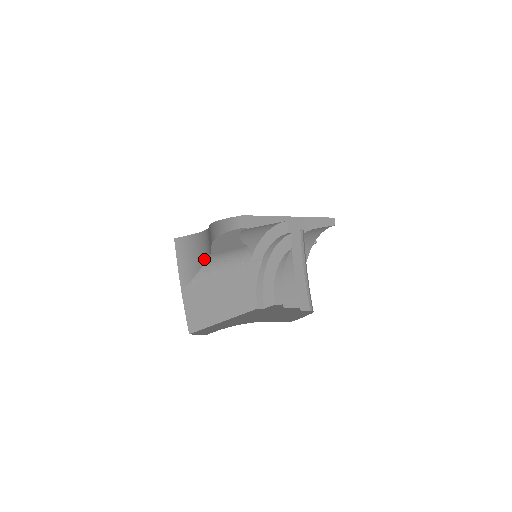
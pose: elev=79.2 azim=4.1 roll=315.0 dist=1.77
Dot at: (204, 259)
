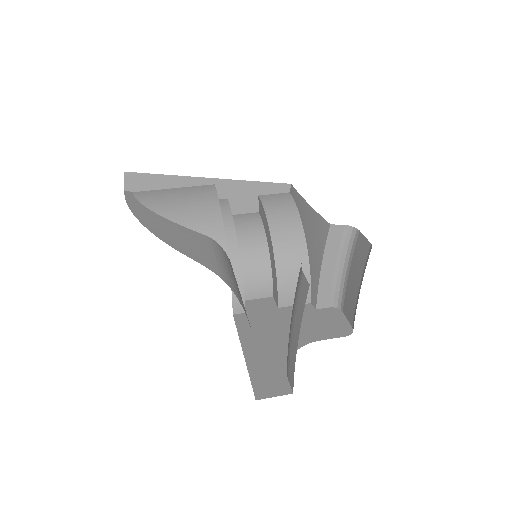
Dot at: occluded
